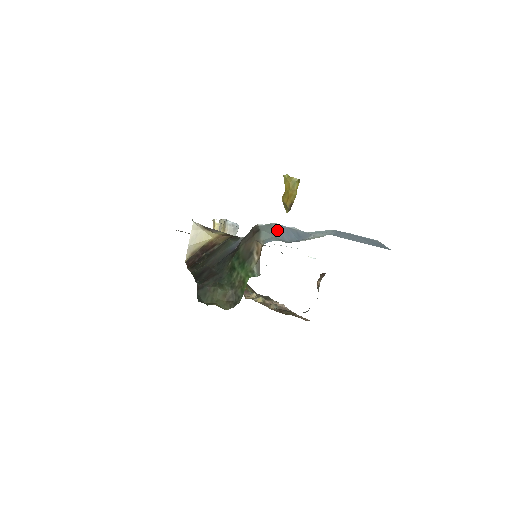
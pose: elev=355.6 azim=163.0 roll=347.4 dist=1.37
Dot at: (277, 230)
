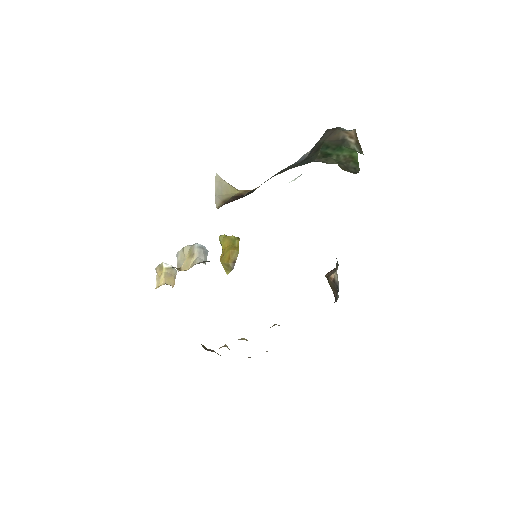
Dot at: occluded
